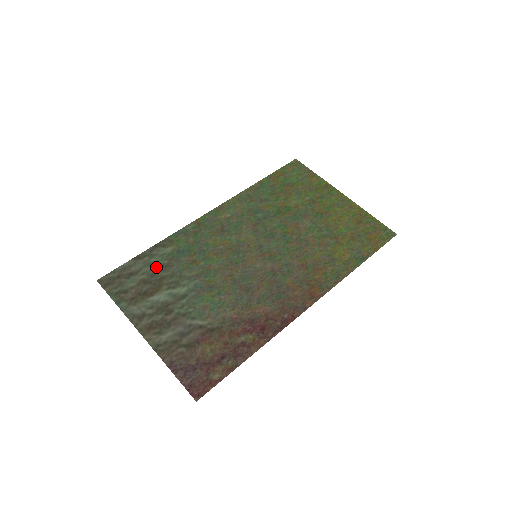
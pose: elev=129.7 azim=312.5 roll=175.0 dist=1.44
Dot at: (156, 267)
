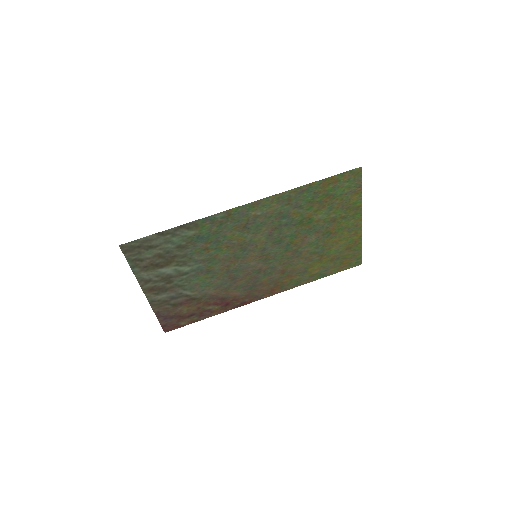
Dot at: (174, 246)
